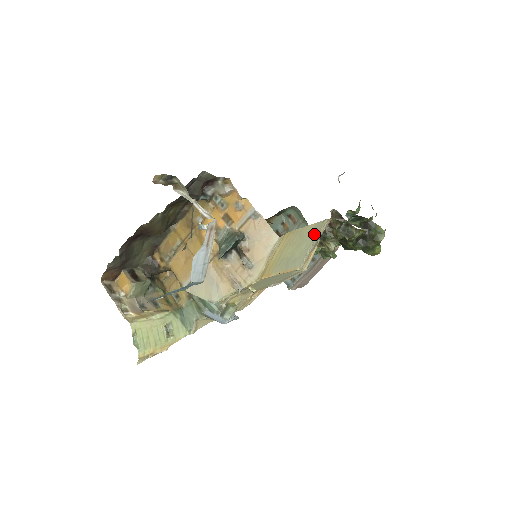
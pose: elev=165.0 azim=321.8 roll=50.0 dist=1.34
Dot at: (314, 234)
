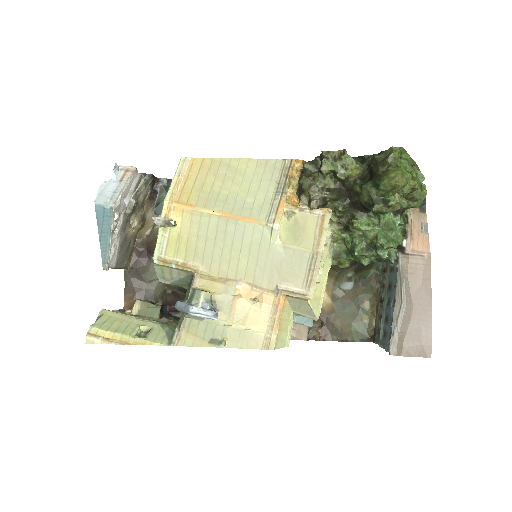
Dot at: (269, 177)
